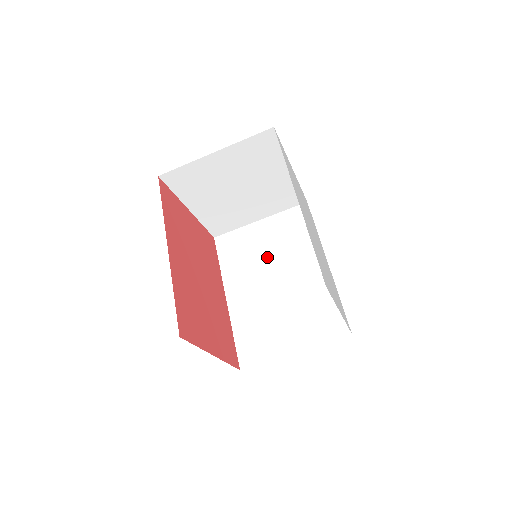
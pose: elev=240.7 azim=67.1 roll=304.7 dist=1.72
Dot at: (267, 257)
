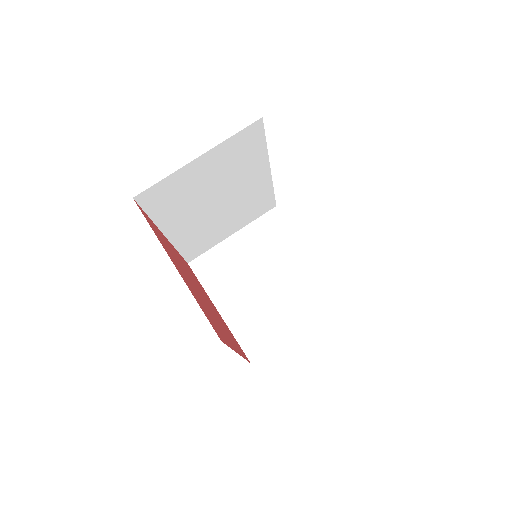
Dot at: occluded
